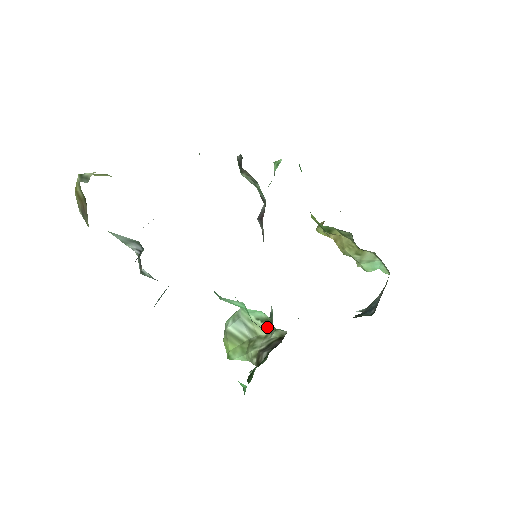
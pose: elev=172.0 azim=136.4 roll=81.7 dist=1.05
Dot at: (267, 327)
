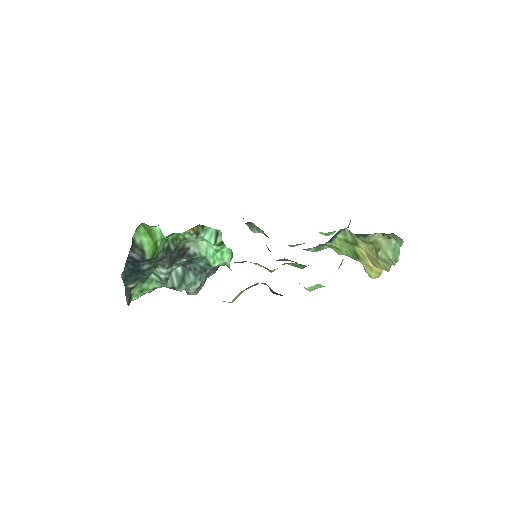
Dot at: (232, 257)
